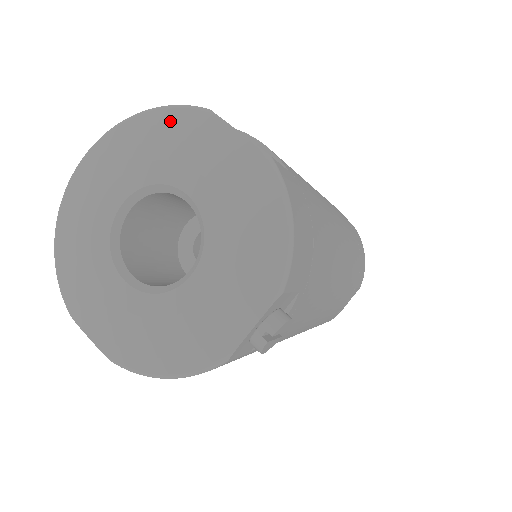
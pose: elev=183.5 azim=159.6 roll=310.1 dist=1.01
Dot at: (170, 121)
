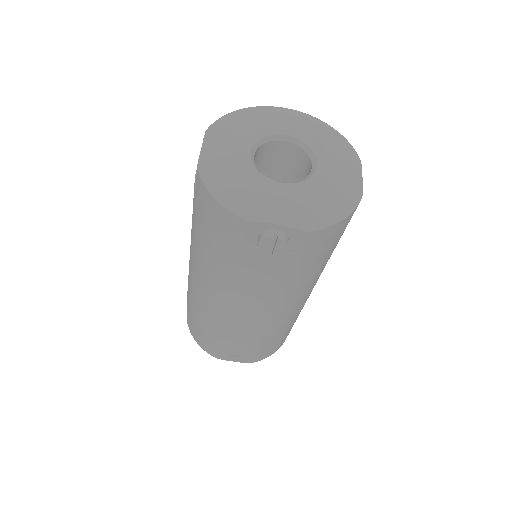
Dot at: (342, 143)
